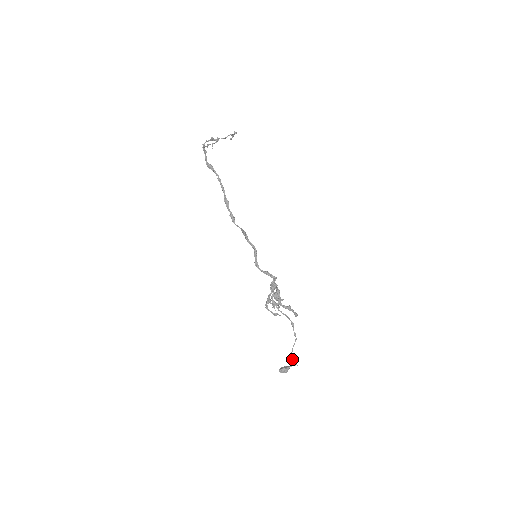
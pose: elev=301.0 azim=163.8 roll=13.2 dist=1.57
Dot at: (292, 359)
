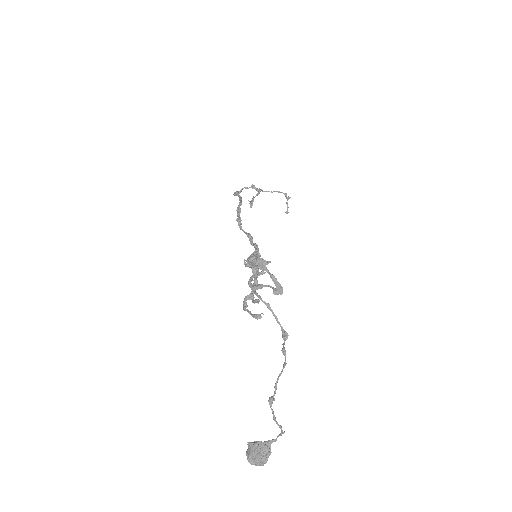
Dot at: (273, 412)
